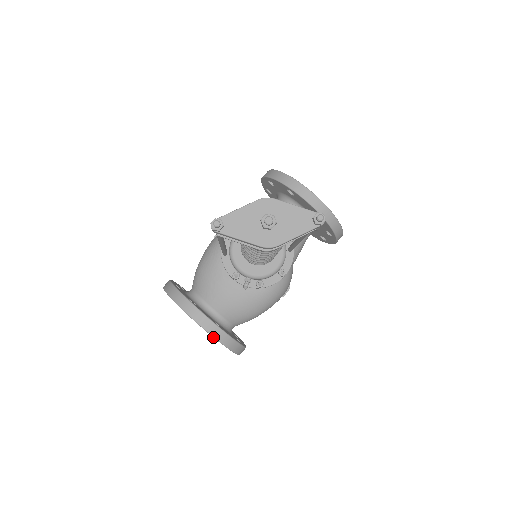
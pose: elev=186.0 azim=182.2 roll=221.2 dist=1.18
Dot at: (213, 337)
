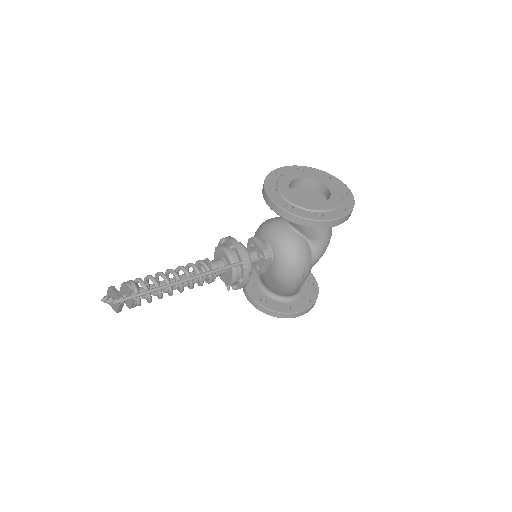
Dot at: (258, 309)
